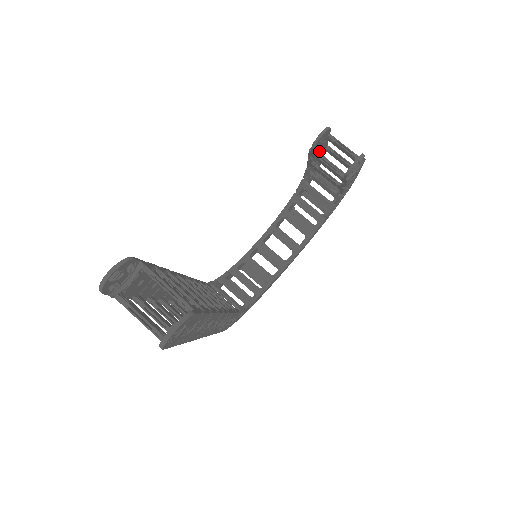
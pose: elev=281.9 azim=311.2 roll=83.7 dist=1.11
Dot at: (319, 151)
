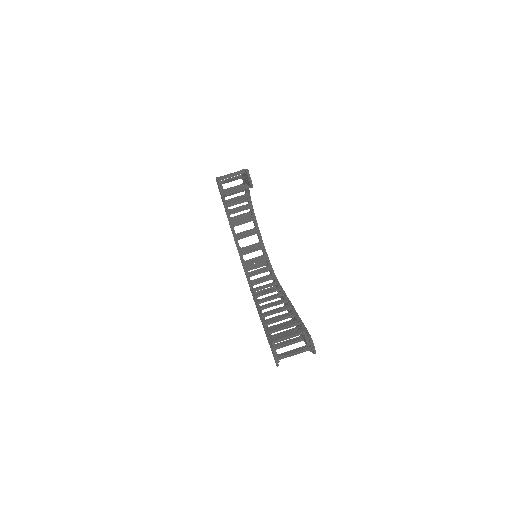
Dot at: occluded
